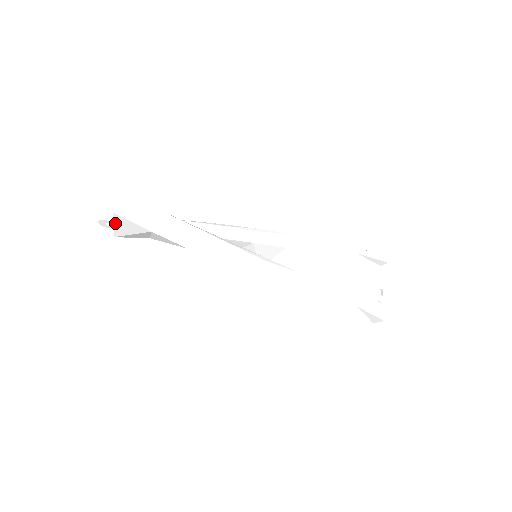
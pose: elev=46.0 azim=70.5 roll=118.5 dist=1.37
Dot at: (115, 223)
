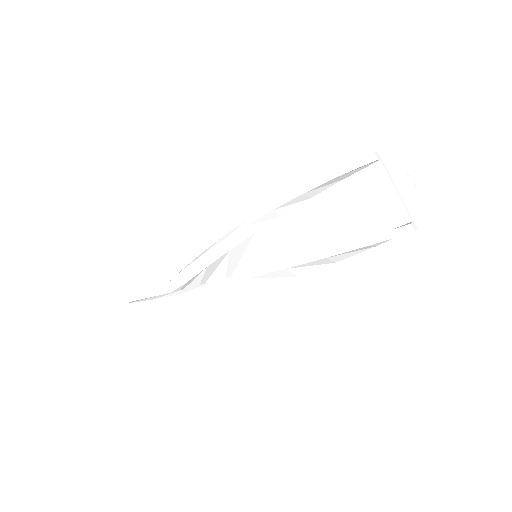
Dot at: occluded
